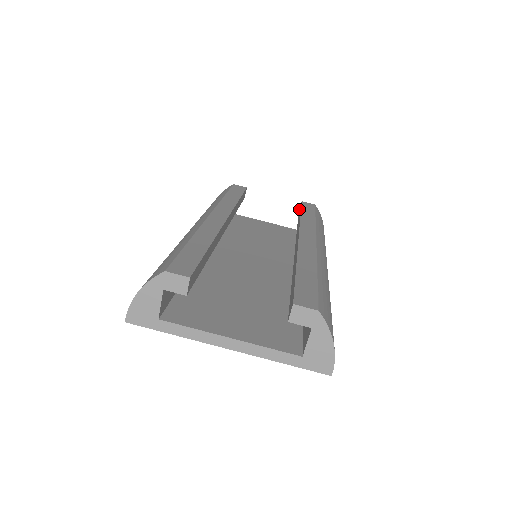
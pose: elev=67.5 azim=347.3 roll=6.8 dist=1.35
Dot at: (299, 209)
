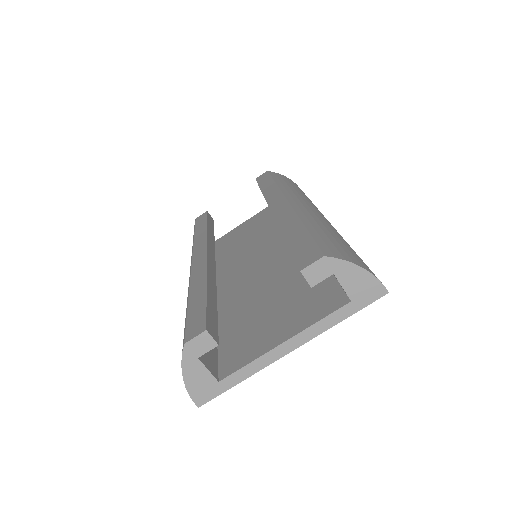
Dot at: occluded
